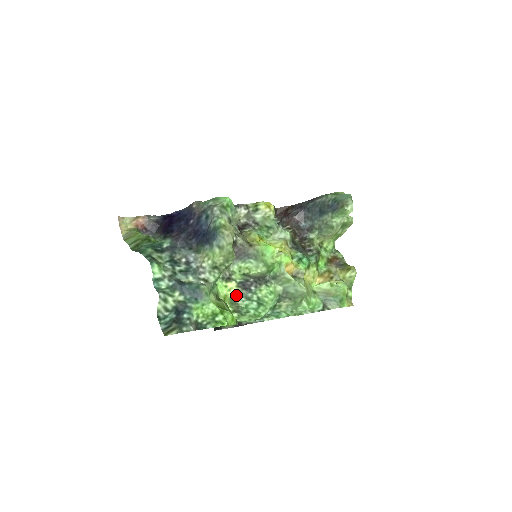
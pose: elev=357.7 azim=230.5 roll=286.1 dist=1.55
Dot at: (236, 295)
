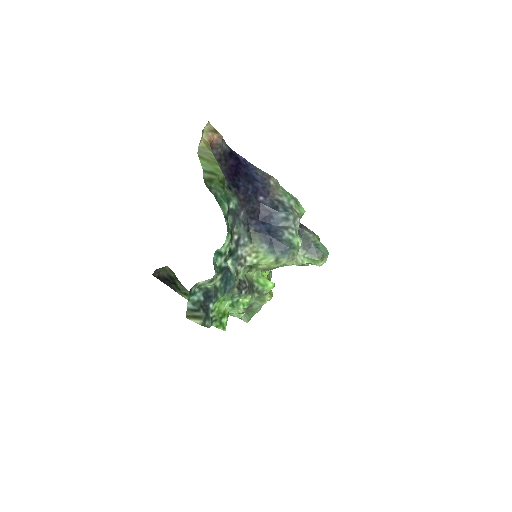
Dot at: occluded
